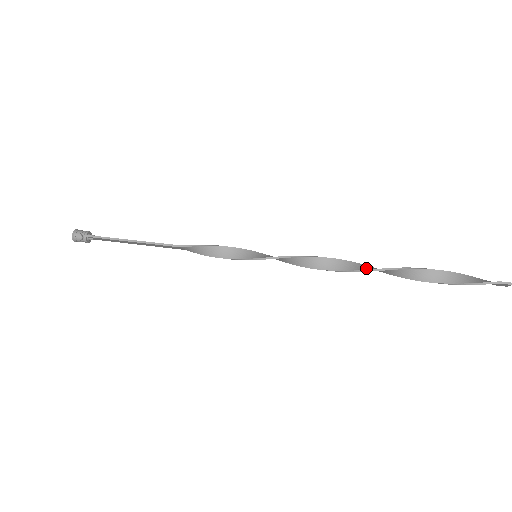
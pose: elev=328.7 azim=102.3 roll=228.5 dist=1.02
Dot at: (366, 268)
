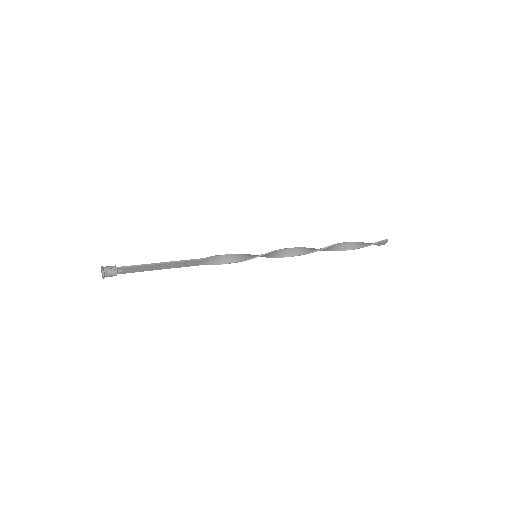
Dot at: (322, 248)
